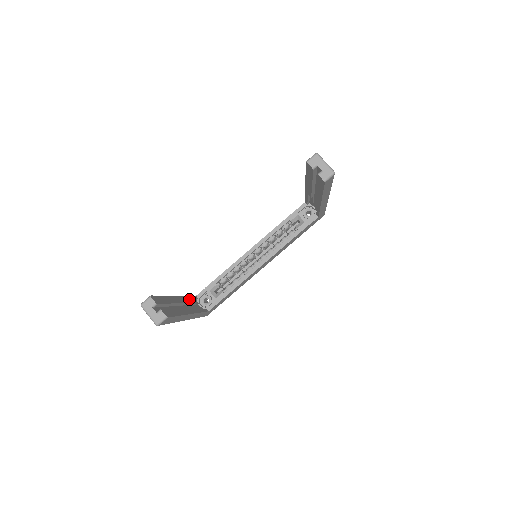
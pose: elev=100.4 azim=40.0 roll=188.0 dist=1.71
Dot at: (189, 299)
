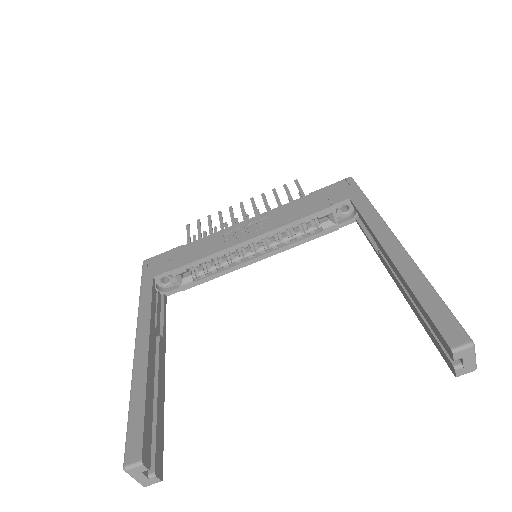
Dot at: (151, 310)
